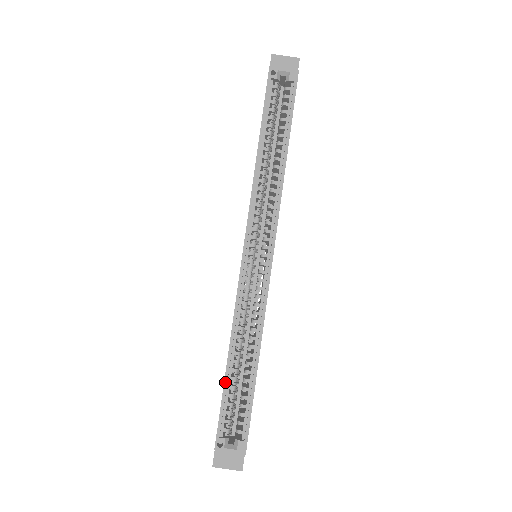
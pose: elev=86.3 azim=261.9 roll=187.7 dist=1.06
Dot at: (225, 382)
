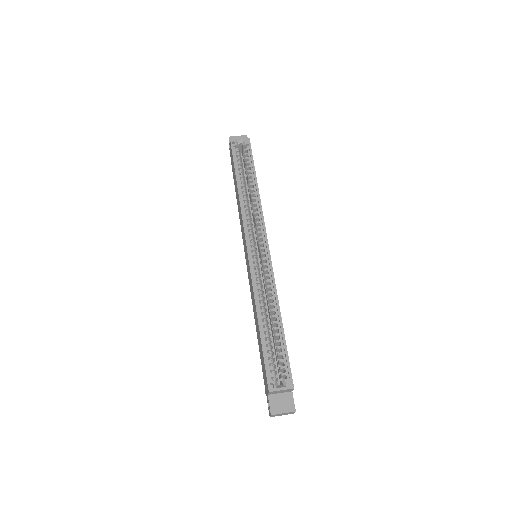
Dot at: (261, 339)
